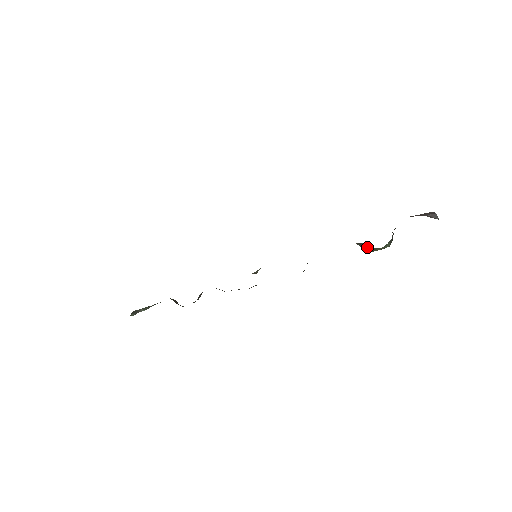
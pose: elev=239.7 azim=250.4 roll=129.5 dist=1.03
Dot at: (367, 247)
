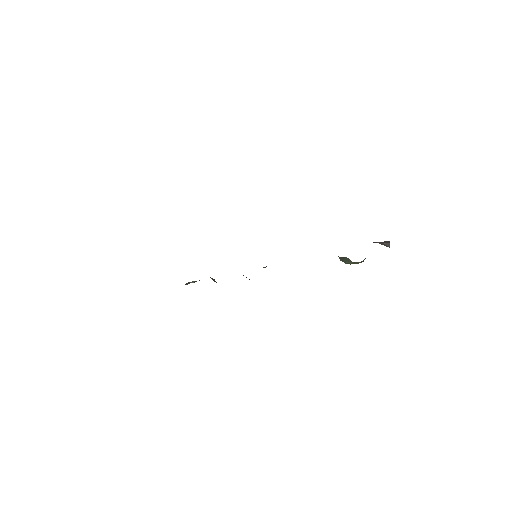
Dot at: (348, 260)
